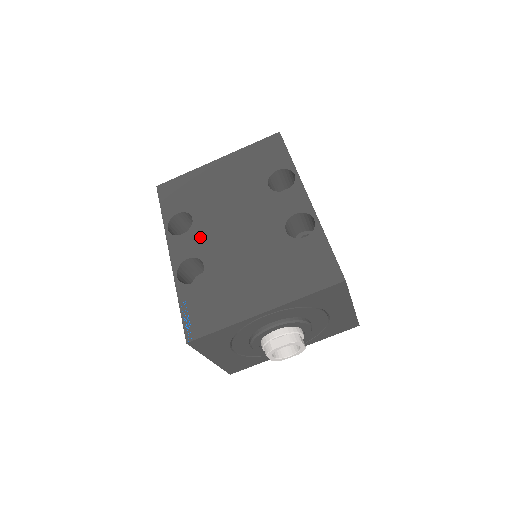
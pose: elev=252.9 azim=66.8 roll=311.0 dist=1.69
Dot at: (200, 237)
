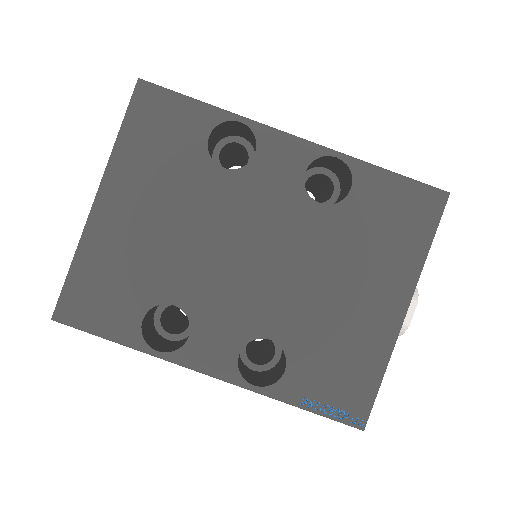
Dot at: (219, 316)
